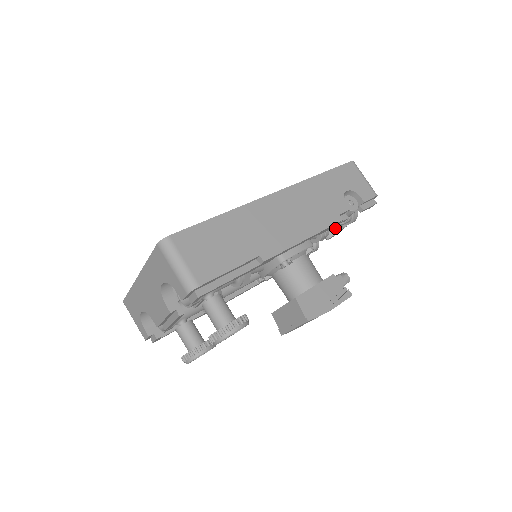
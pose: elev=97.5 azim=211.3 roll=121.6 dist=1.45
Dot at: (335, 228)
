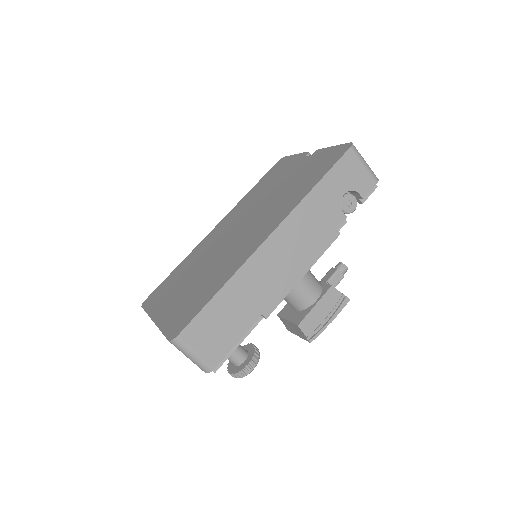
Dot at: occluded
